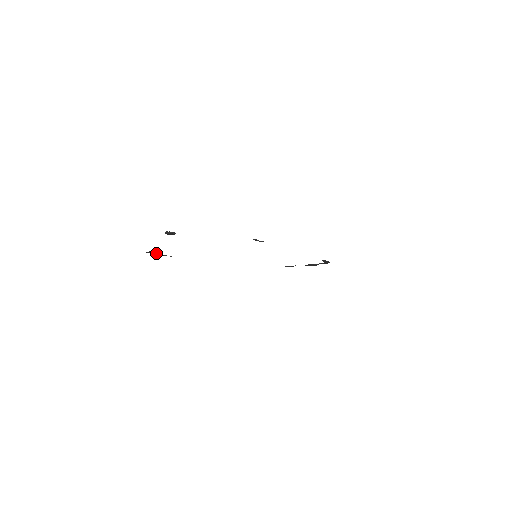
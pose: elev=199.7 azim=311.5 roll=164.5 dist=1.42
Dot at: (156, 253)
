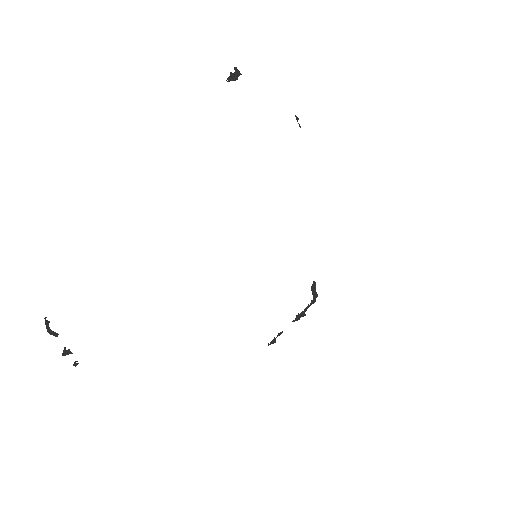
Dot at: (57, 335)
